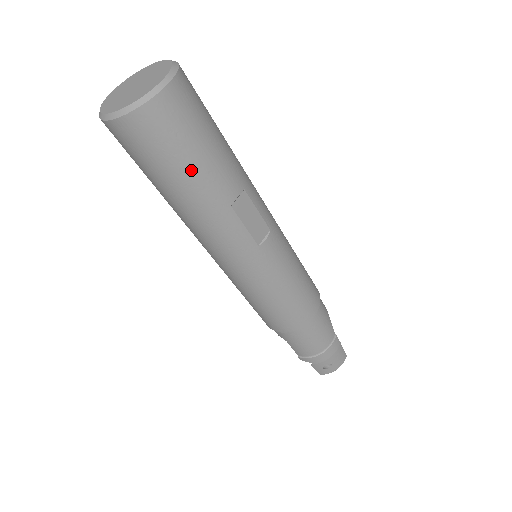
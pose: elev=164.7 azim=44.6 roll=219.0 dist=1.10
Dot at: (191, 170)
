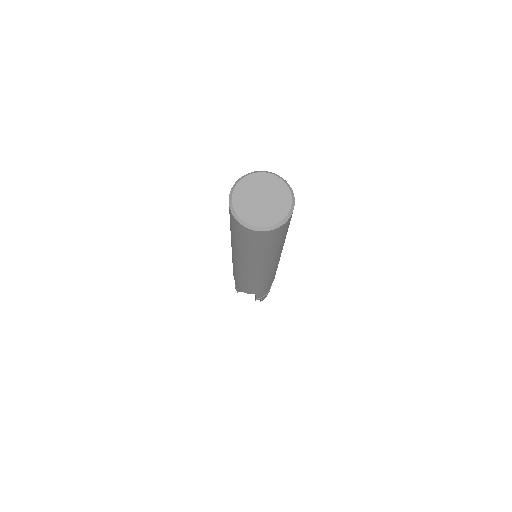
Dot at: occluded
